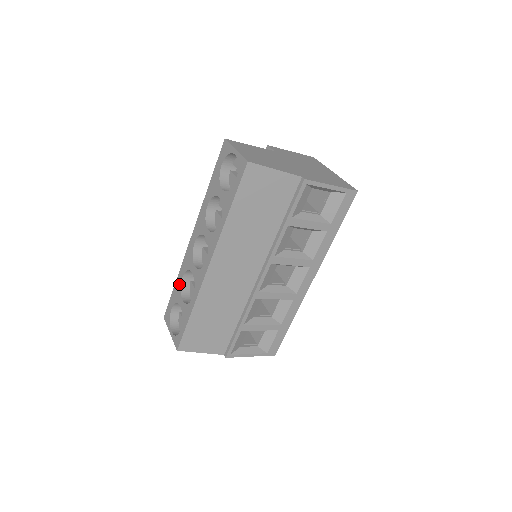
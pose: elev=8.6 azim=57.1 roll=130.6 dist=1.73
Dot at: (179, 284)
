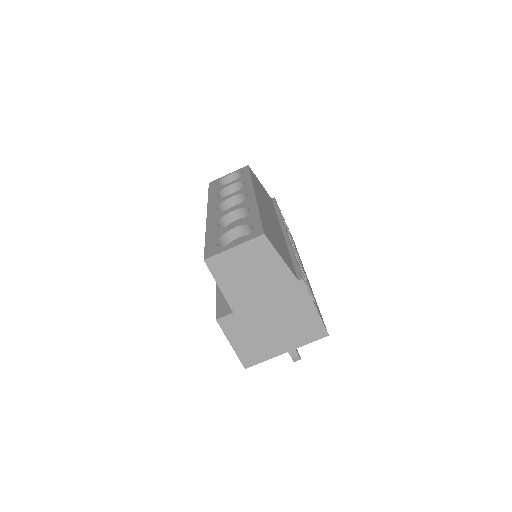
Dot at: (215, 229)
